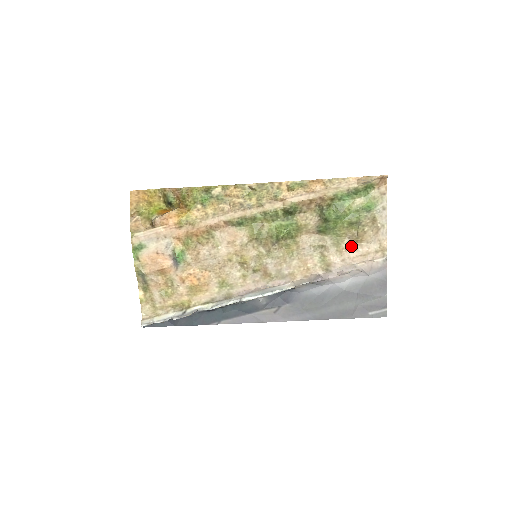
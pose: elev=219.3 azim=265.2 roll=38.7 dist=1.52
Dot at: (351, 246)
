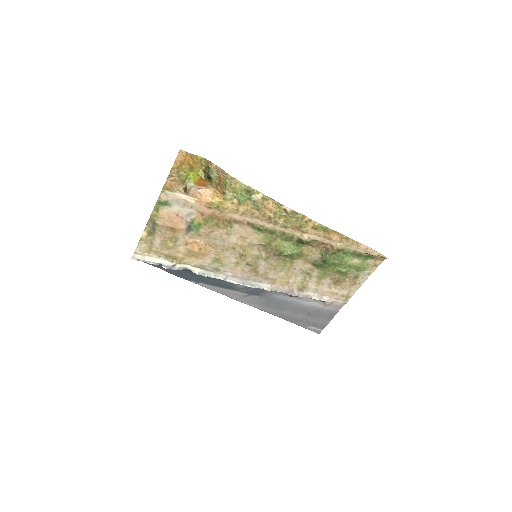
Dot at: (329, 284)
